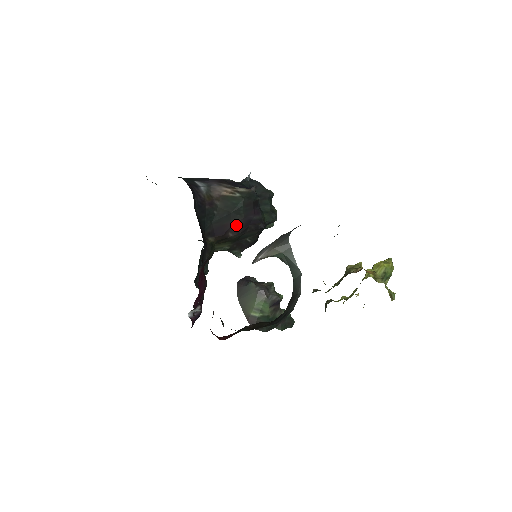
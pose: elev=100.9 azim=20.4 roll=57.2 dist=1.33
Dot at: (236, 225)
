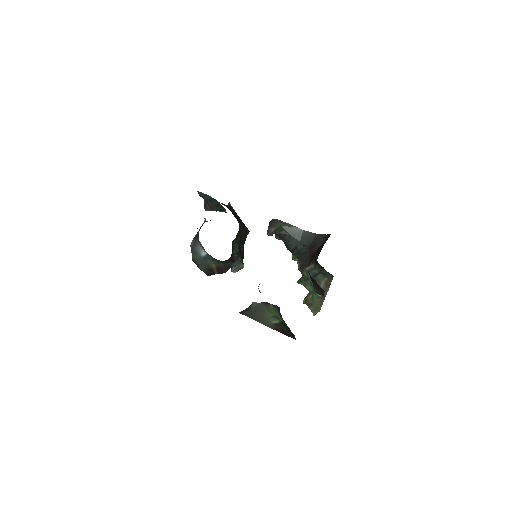
Dot at: (240, 221)
